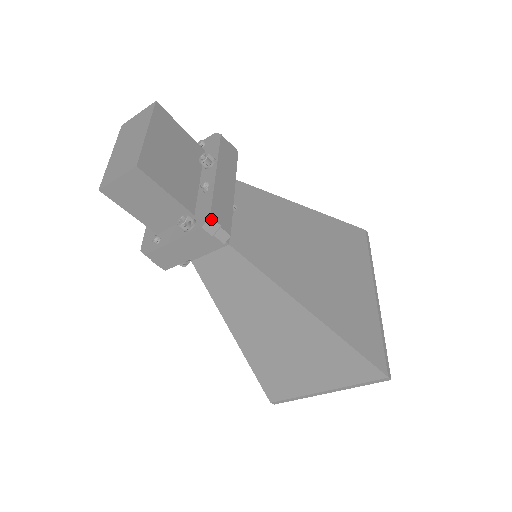
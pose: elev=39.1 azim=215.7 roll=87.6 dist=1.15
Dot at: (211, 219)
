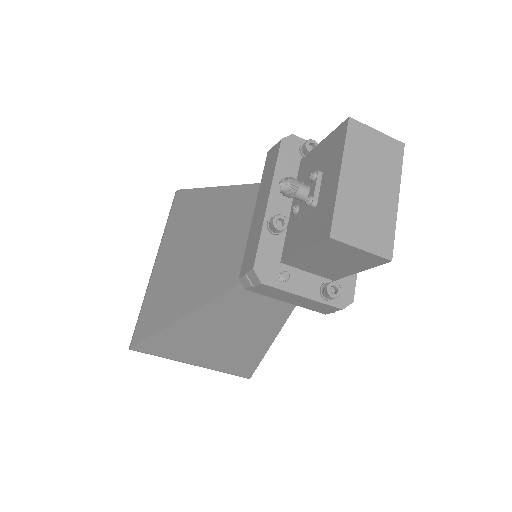
Dot at: (350, 303)
